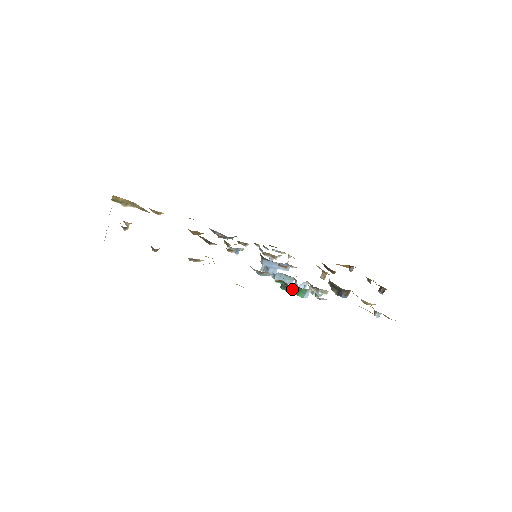
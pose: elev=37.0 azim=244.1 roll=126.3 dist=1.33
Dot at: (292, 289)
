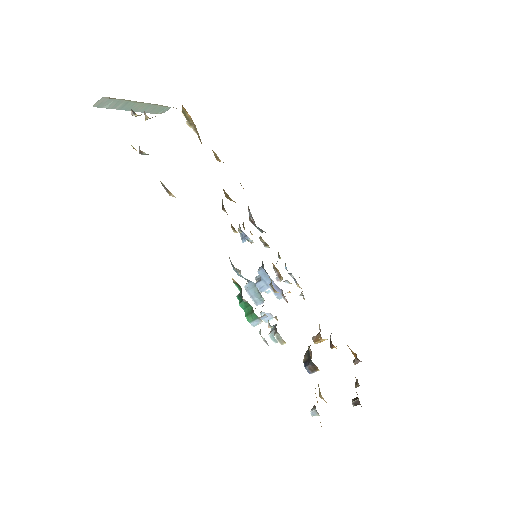
Dot at: (245, 304)
